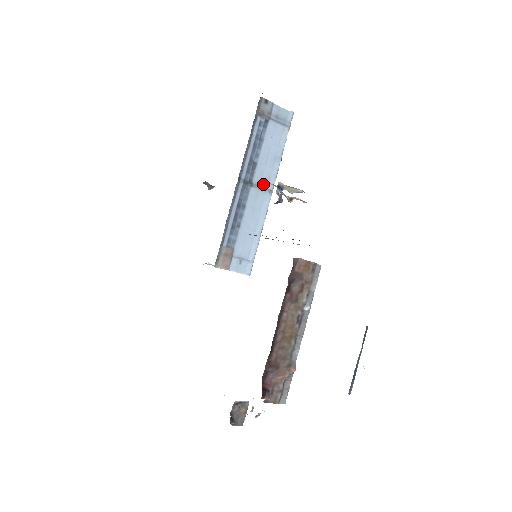
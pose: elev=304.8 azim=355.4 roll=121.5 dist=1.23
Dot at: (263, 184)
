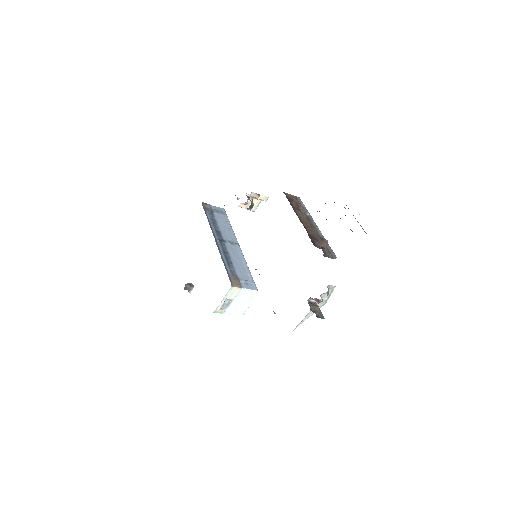
Dot at: (231, 241)
